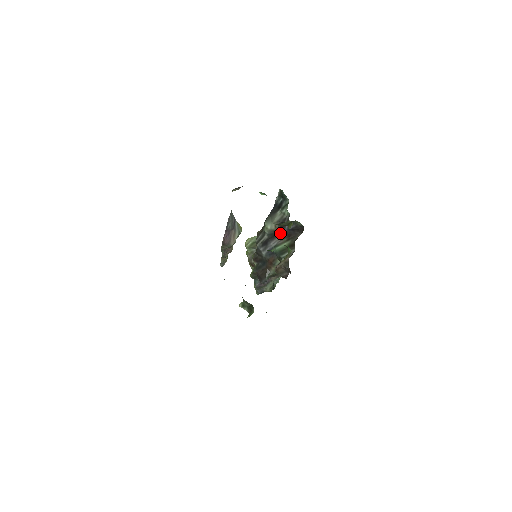
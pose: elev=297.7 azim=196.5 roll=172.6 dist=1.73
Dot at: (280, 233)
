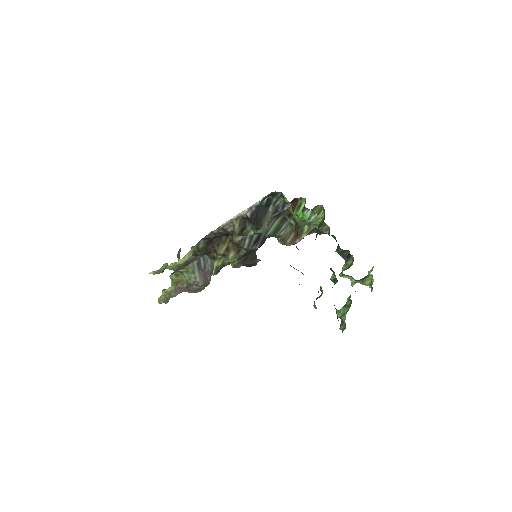
Dot at: occluded
